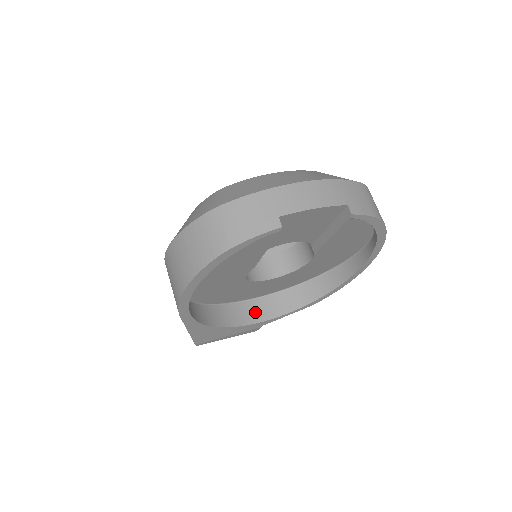
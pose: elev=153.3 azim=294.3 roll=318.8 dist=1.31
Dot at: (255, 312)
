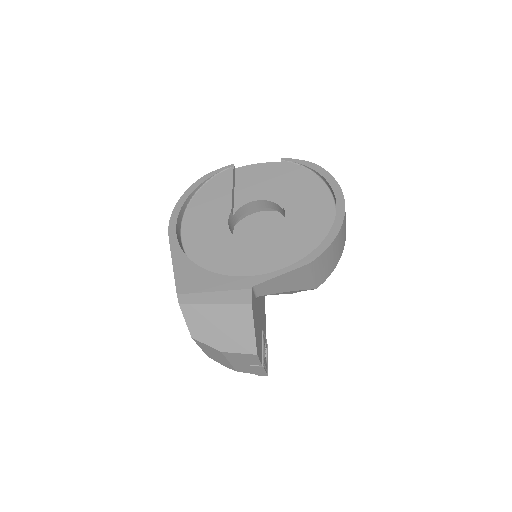
Dot at: occluded
